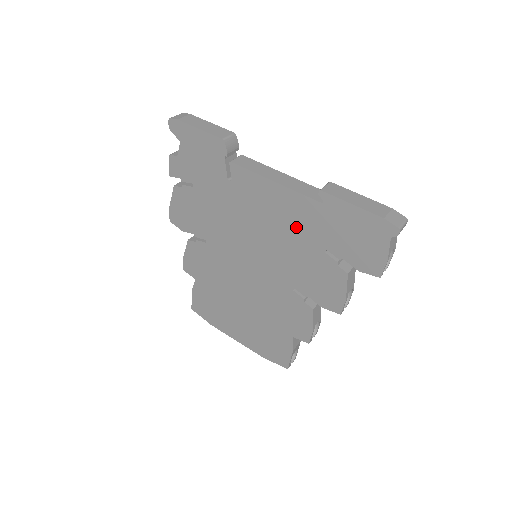
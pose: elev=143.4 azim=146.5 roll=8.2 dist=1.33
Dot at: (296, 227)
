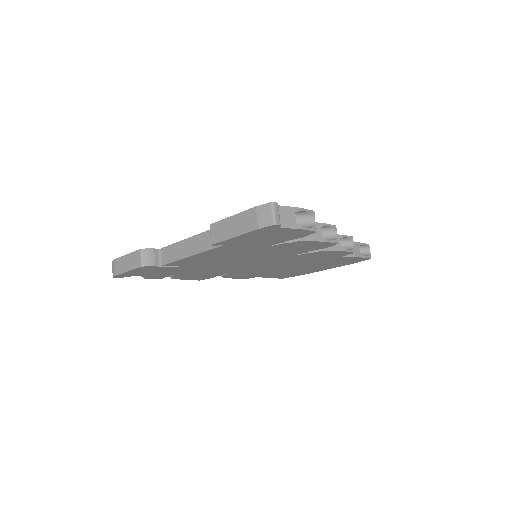
Dot at: (239, 252)
